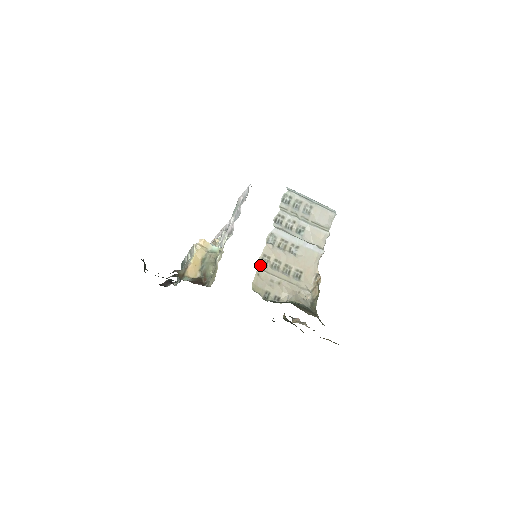
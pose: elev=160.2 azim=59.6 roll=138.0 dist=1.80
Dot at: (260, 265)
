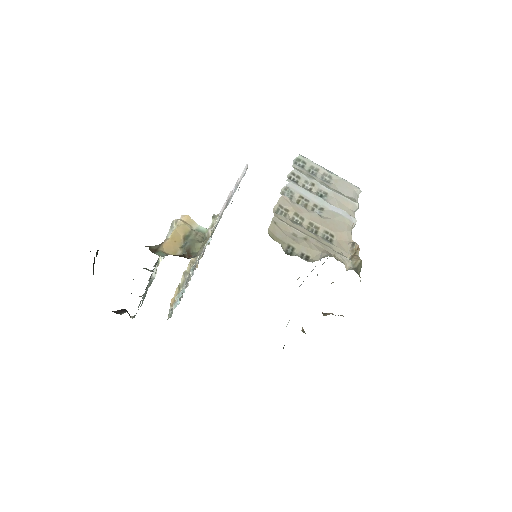
Dot at: (276, 214)
